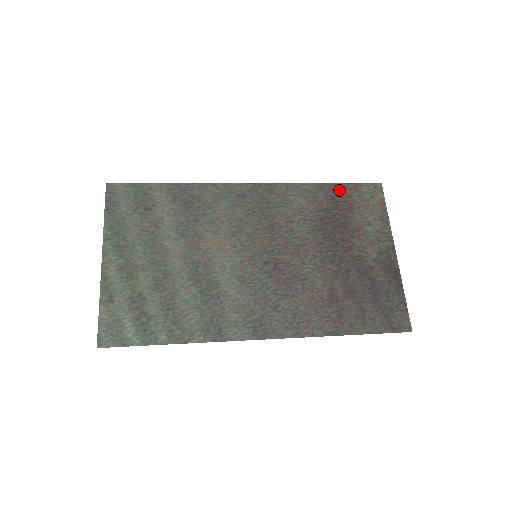
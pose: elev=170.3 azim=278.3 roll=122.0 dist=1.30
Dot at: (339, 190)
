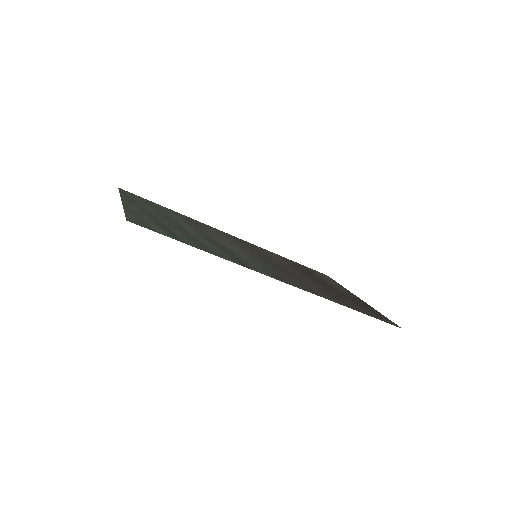
Dot at: (301, 265)
